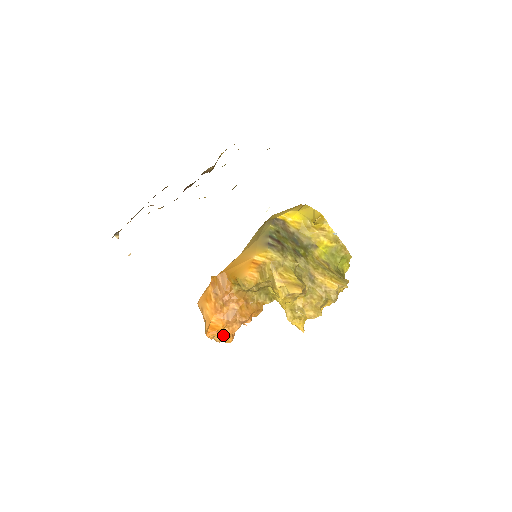
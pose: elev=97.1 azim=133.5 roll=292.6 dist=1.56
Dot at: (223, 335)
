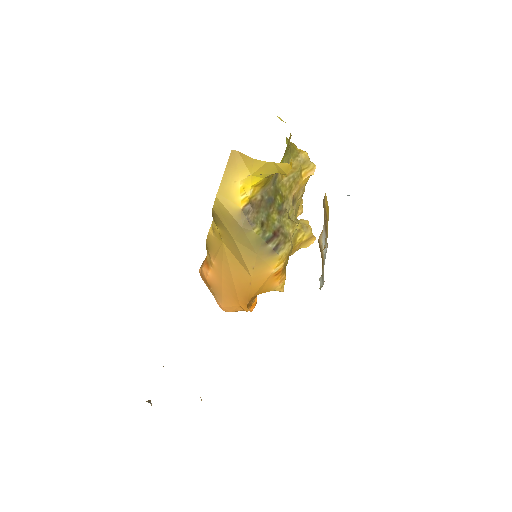
Dot at: occluded
